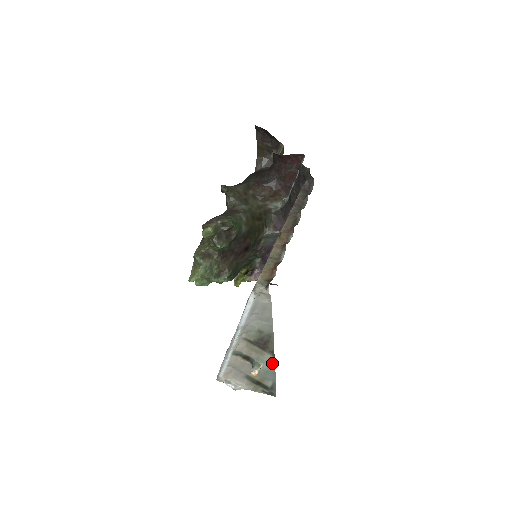
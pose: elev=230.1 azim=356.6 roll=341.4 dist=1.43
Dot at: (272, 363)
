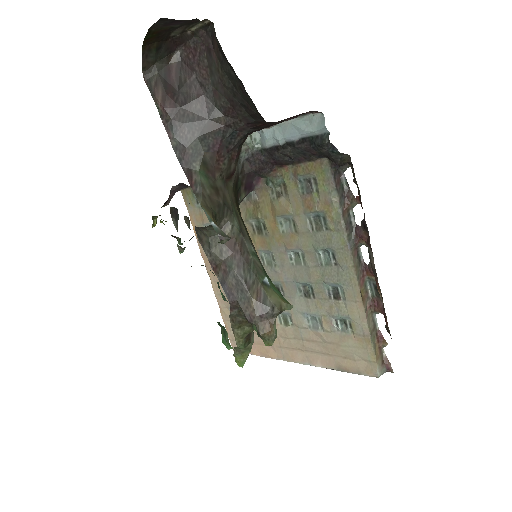
Dot at: occluded
